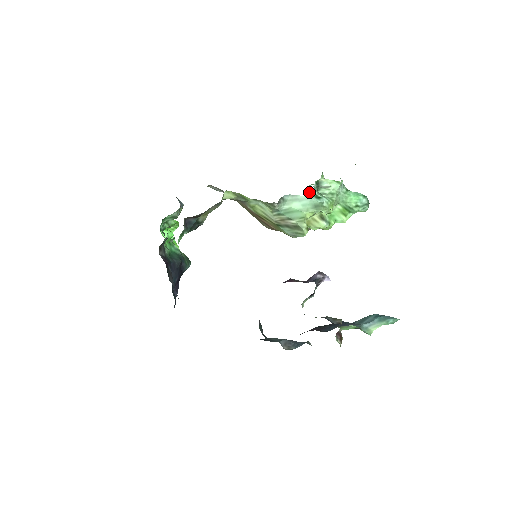
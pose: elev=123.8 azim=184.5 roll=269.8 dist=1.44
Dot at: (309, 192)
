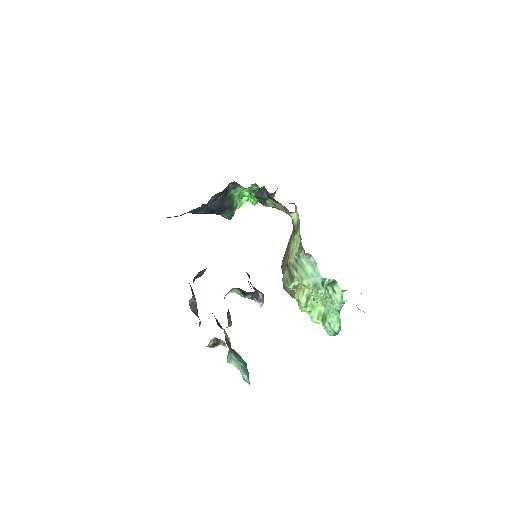
Dot at: occluded
